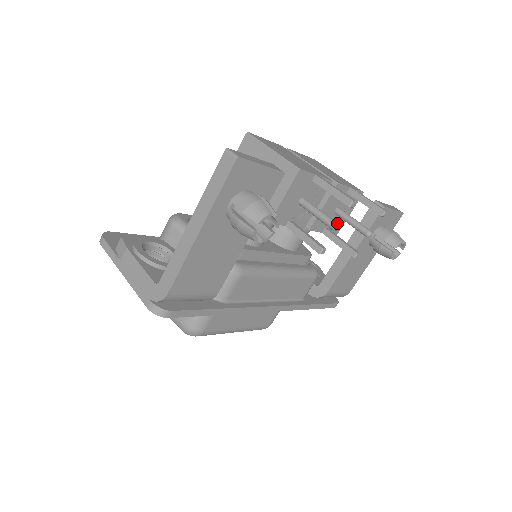
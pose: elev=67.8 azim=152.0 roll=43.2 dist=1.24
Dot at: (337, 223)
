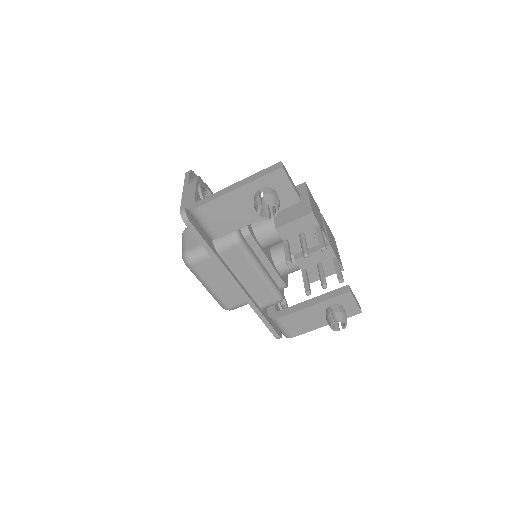
Dot at: (308, 254)
